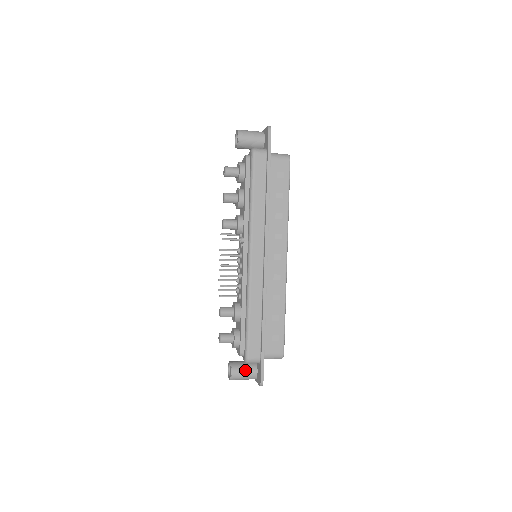
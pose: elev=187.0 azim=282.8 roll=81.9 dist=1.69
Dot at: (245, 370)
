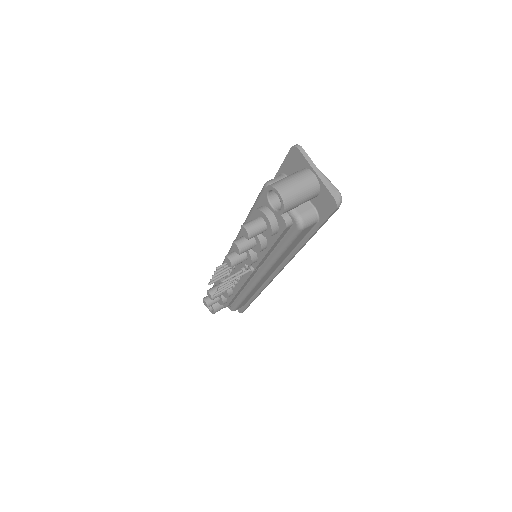
Dot at: occluded
